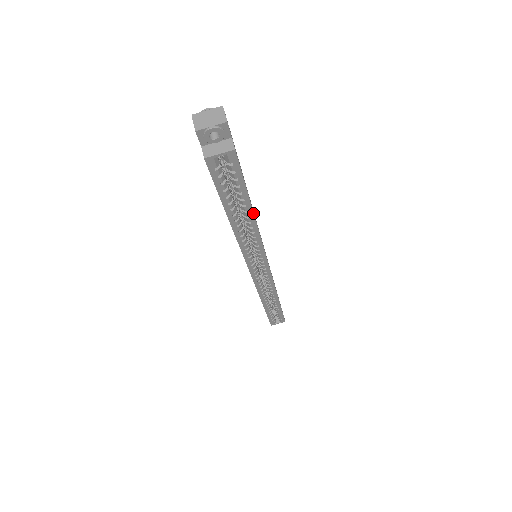
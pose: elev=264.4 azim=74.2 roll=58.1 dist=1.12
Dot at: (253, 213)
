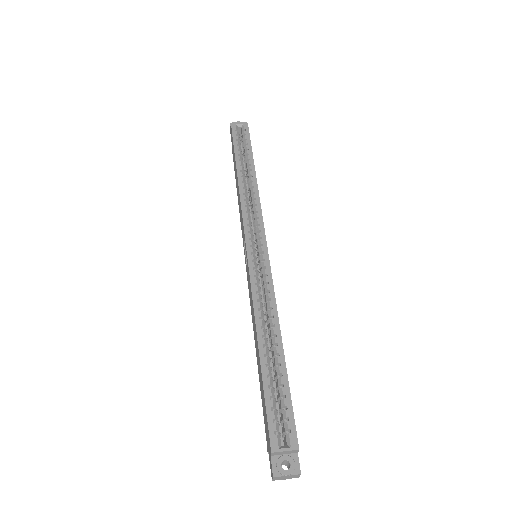
Dot at: (254, 168)
